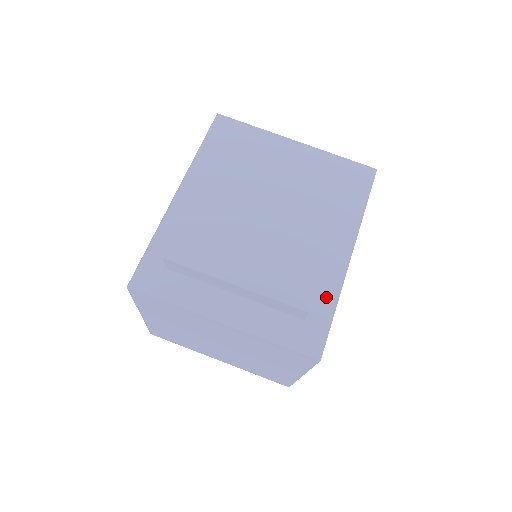
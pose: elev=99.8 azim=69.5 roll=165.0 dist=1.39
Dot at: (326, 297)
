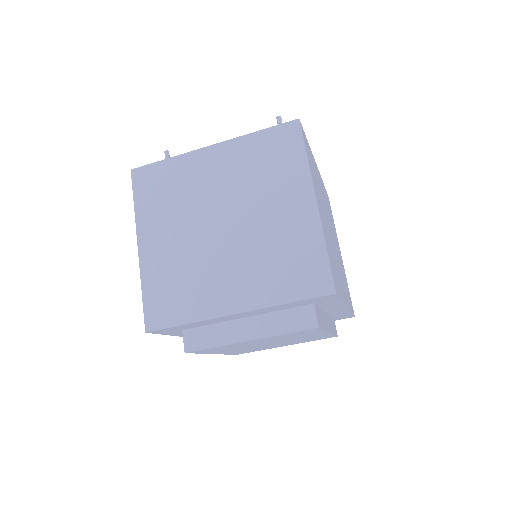
Dot at: (341, 314)
